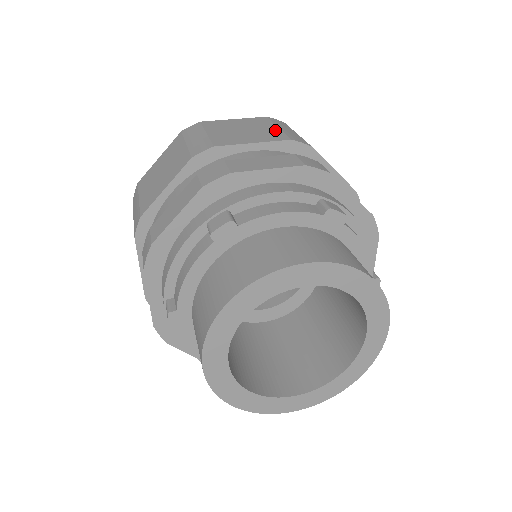
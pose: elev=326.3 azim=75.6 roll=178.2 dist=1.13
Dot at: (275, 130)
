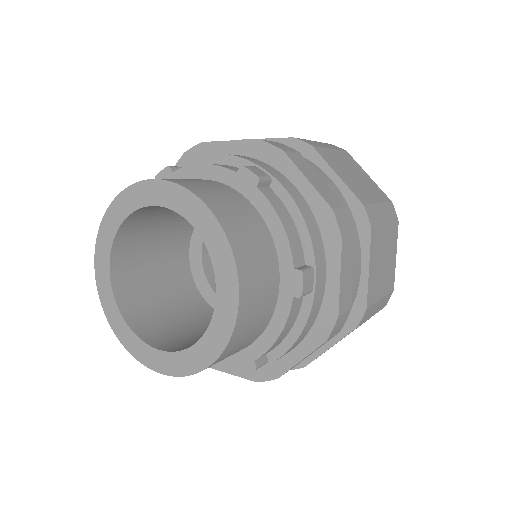
Dot at: occluded
